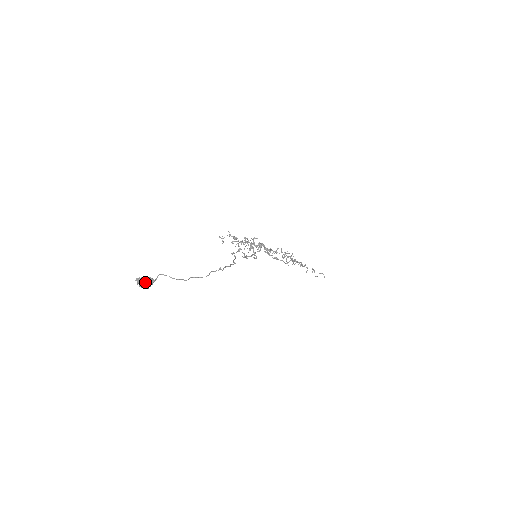
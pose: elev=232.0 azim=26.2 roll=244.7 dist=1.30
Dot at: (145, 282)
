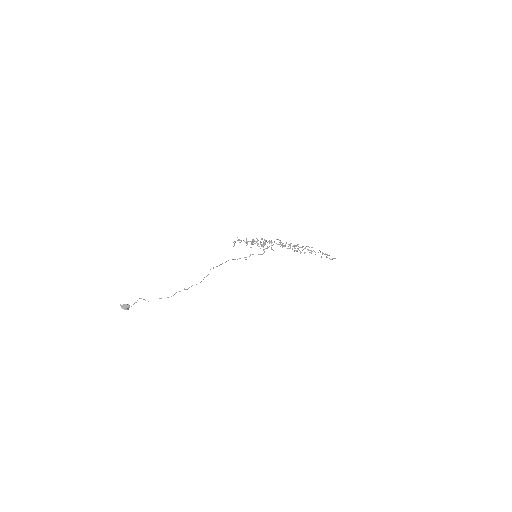
Dot at: (124, 307)
